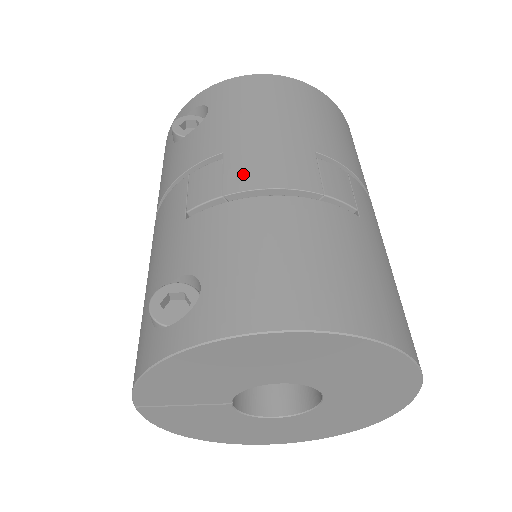
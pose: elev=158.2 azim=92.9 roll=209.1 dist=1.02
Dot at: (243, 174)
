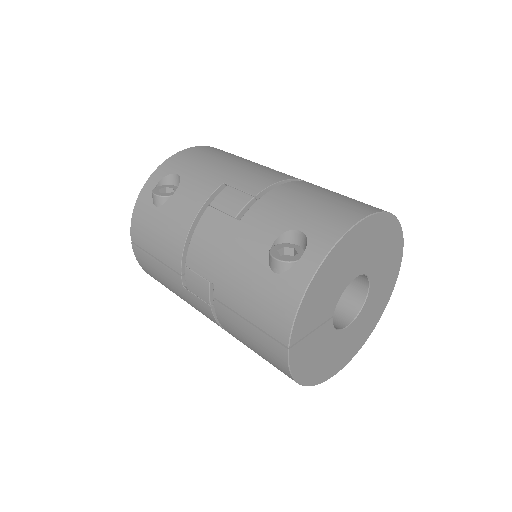
Dot at: (253, 184)
